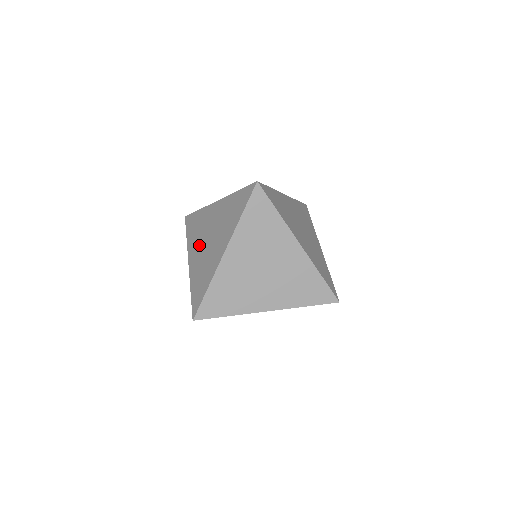
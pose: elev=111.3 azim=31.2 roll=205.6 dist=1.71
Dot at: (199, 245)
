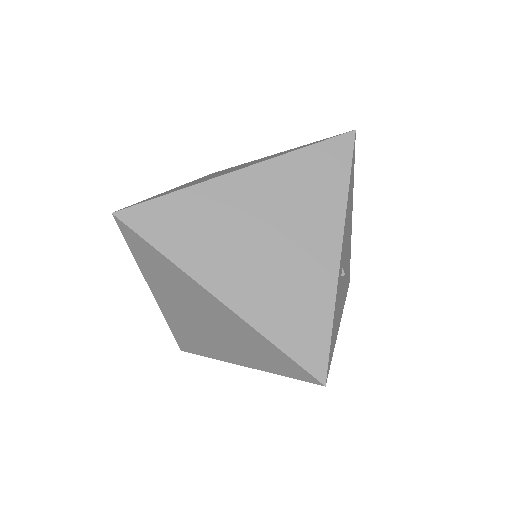
Dot at: occluded
